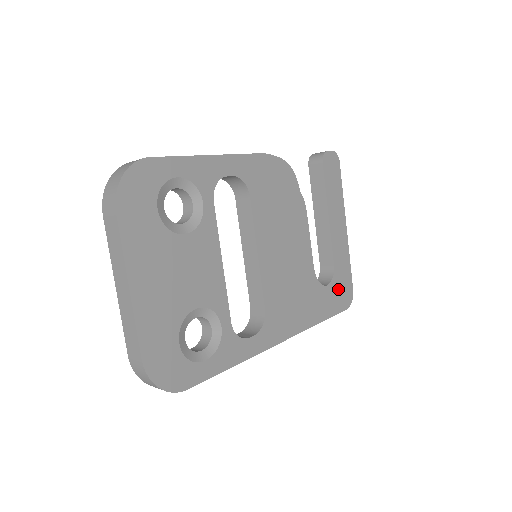
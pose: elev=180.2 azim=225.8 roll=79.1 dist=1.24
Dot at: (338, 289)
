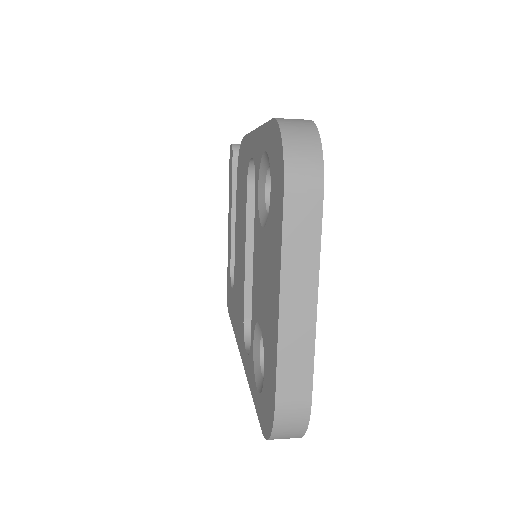
Dot at: occluded
